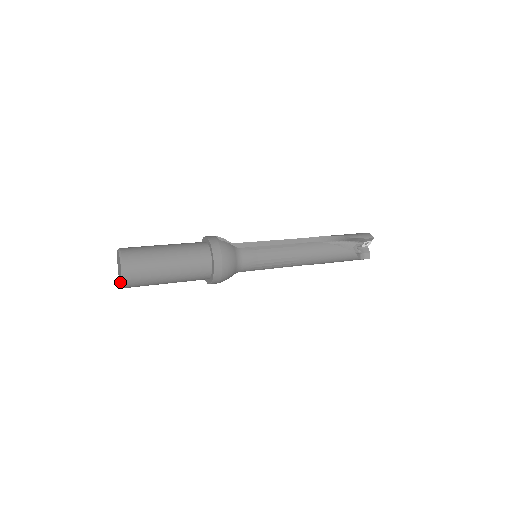
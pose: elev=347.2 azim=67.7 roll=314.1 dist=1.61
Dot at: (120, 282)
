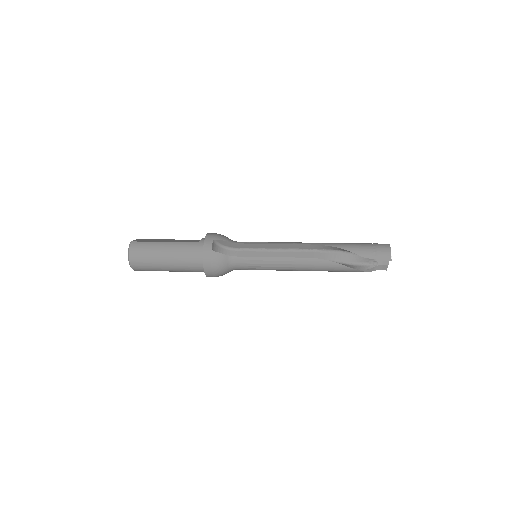
Dot at: occluded
